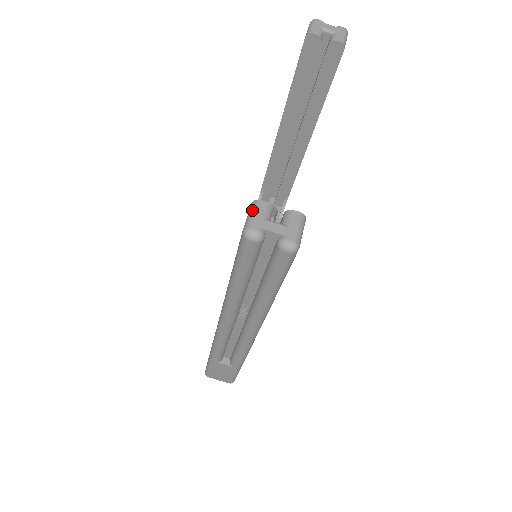
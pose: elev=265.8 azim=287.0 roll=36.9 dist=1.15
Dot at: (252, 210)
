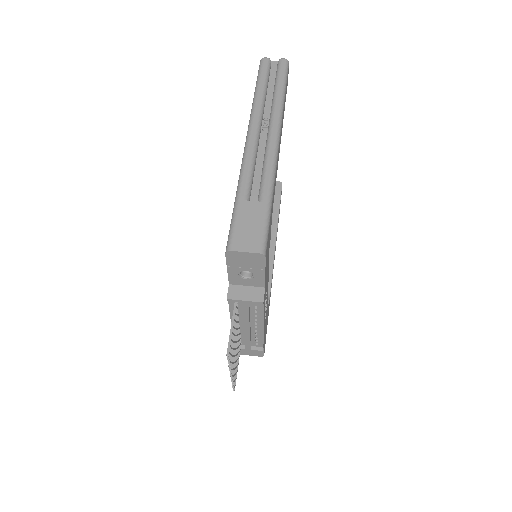
Dot at: occluded
